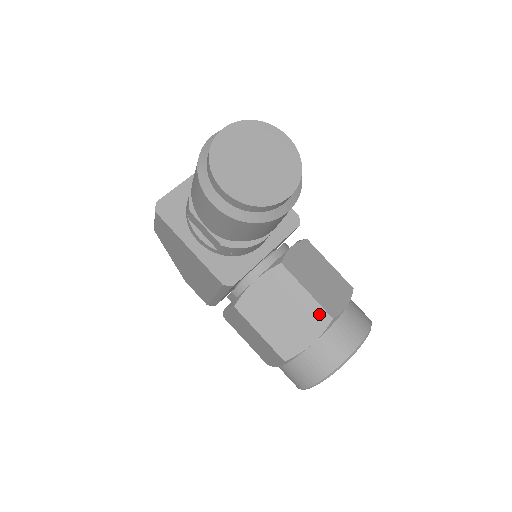
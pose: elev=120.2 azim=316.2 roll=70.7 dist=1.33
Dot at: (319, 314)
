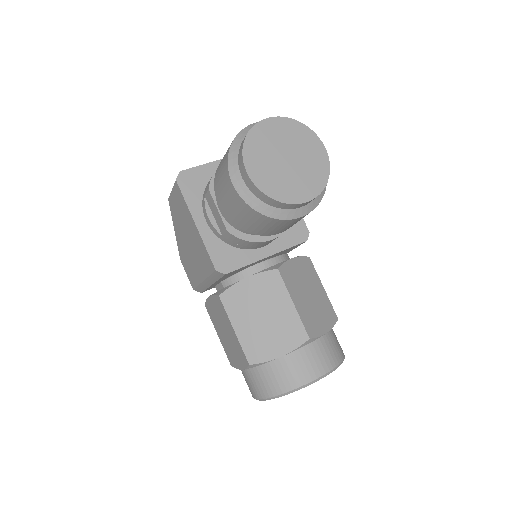
Dot at: (298, 330)
